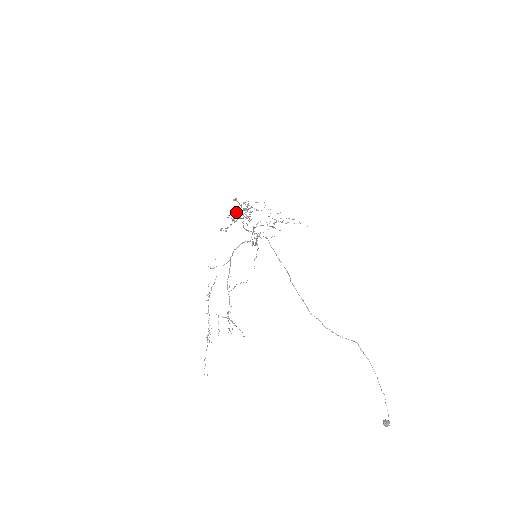
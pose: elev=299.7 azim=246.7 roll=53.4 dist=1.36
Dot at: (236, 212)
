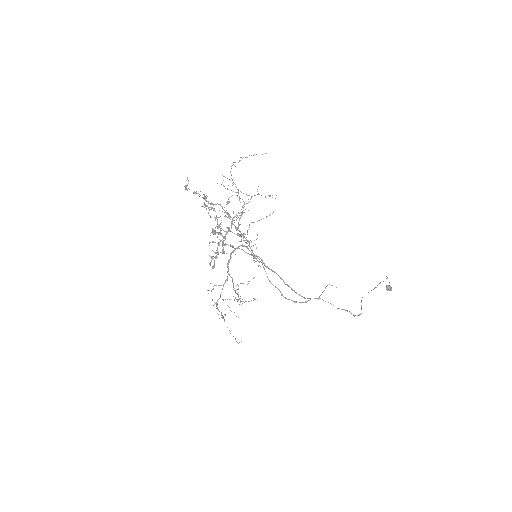
Dot at: occluded
